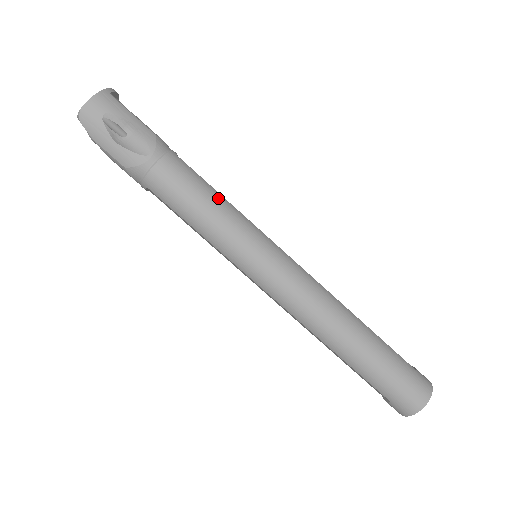
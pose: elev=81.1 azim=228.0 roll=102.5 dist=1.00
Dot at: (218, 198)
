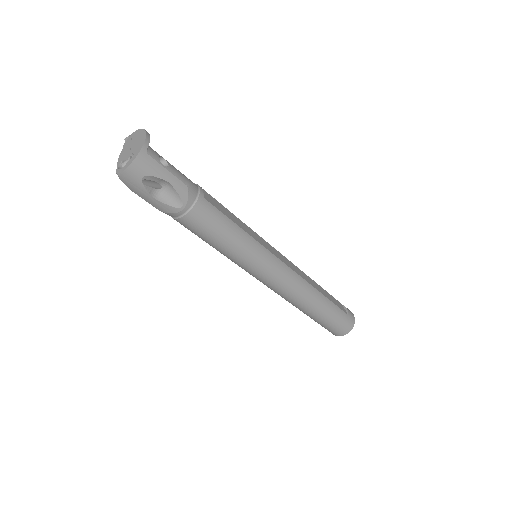
Dot at: (235, 231)
